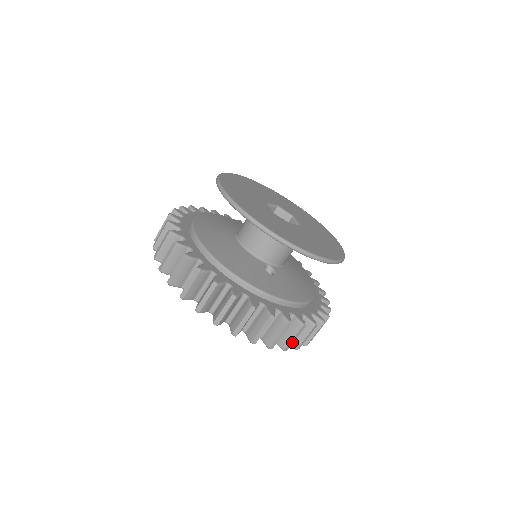
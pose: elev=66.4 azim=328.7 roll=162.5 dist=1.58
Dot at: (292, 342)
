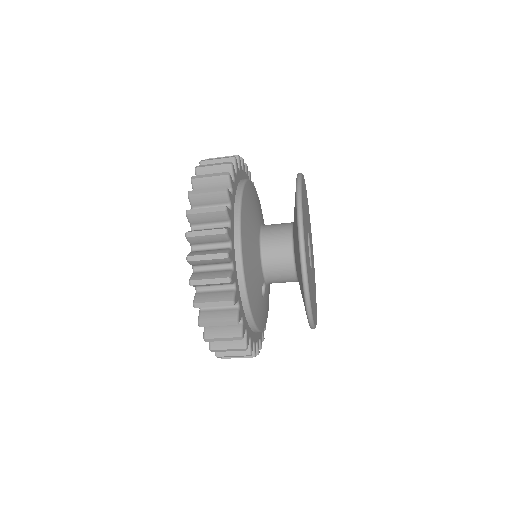
Dot at: occluded
